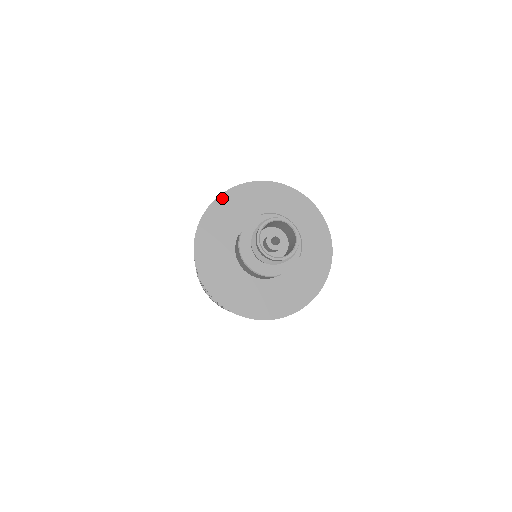
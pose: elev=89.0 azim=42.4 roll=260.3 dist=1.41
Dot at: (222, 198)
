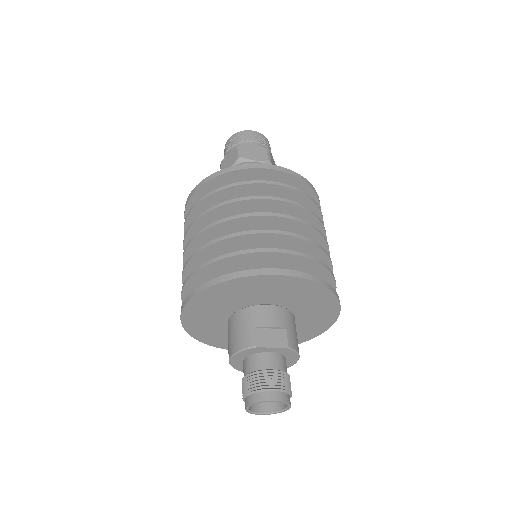
Dot at: (284, 278)
